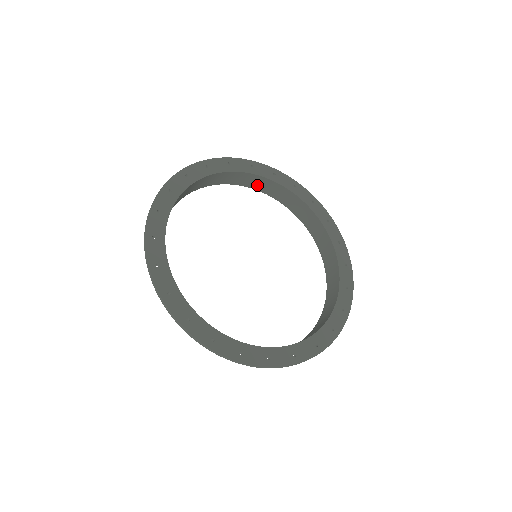
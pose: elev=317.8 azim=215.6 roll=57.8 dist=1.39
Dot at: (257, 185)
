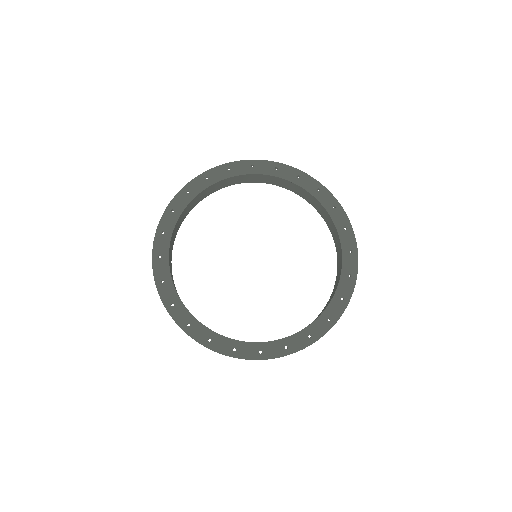
Dot at: (319, 209)
